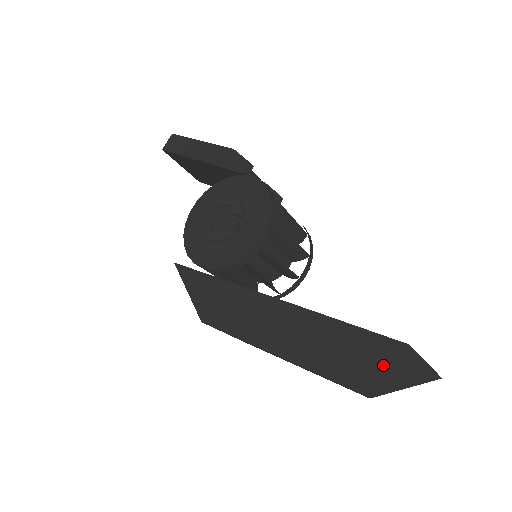
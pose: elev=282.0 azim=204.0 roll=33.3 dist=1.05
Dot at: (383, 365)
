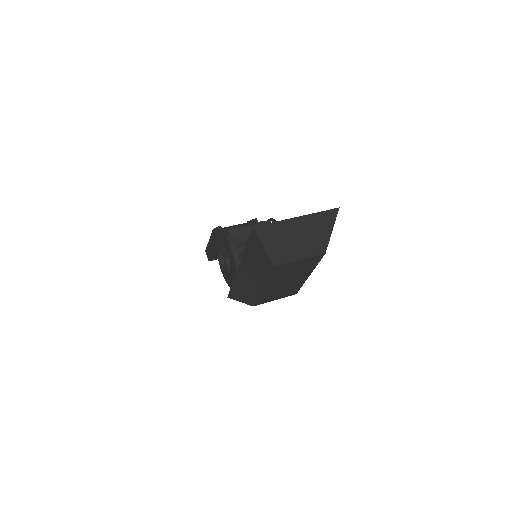
Dot at: (272, 241)
